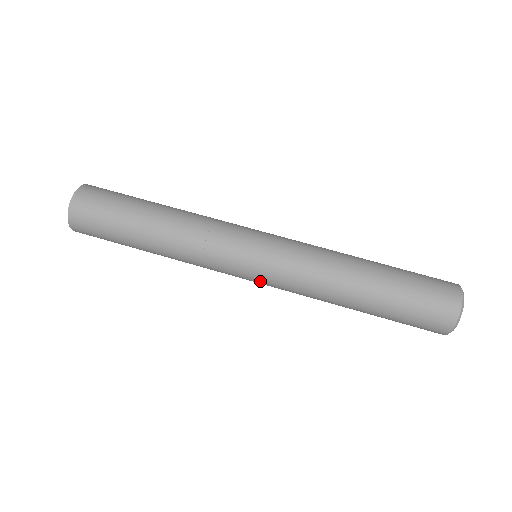
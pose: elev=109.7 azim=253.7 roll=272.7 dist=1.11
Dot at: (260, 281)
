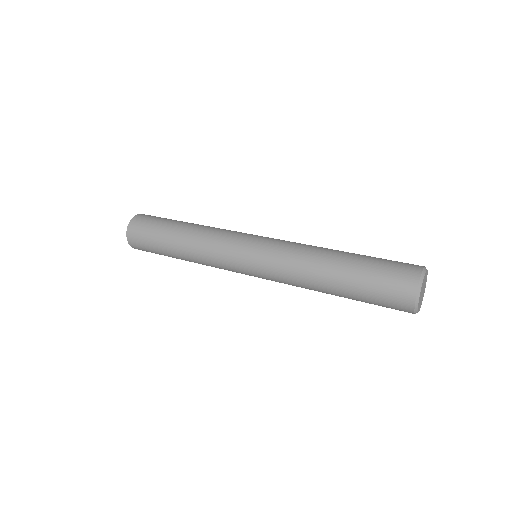
Dot at: (260, 244)
